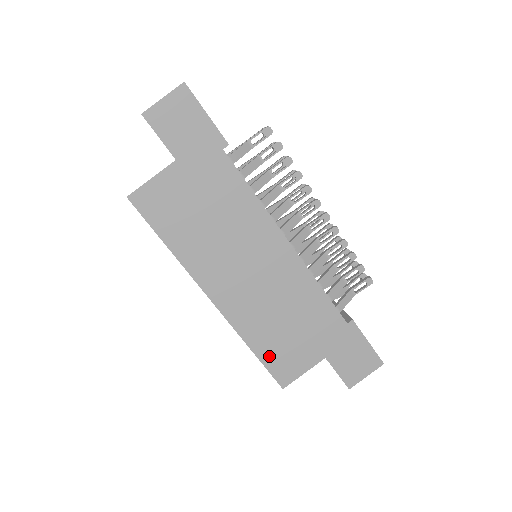
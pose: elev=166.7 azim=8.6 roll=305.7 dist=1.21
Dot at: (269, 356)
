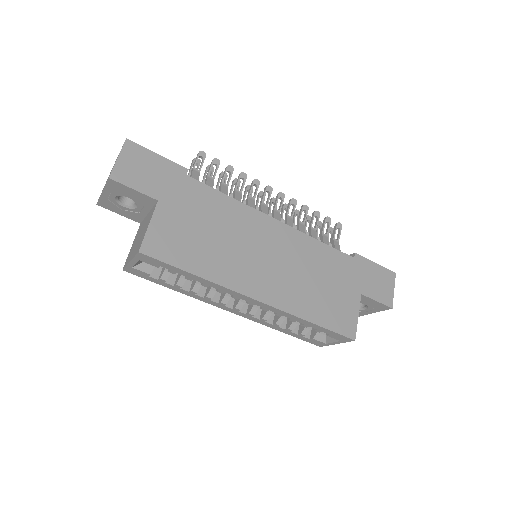
Dot at: (327, 319)
